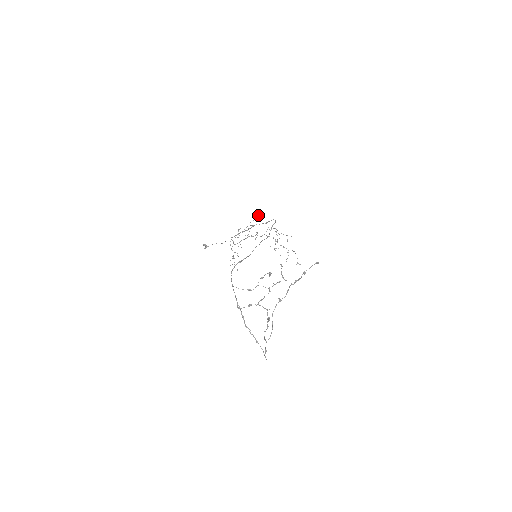
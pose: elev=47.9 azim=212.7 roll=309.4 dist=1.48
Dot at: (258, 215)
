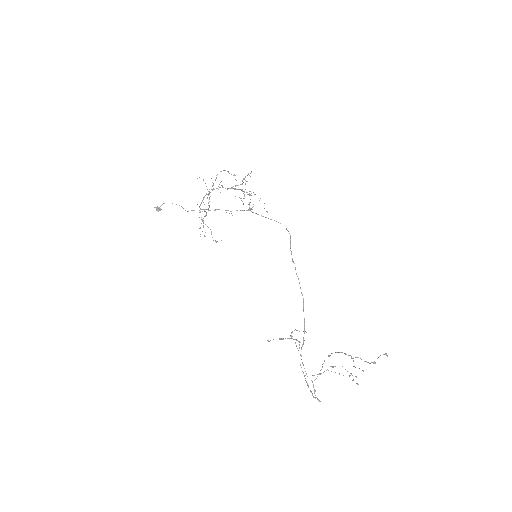
Dot at: occluded
